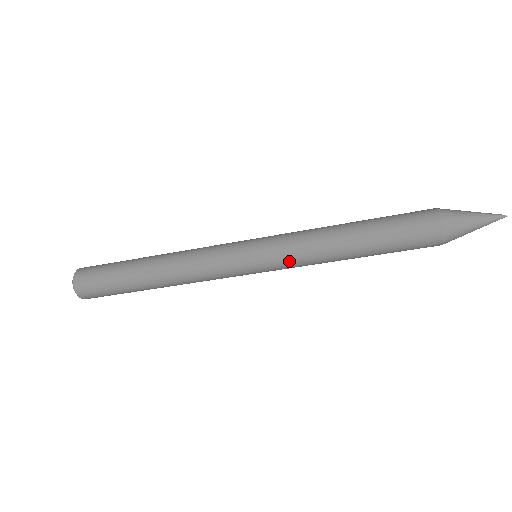
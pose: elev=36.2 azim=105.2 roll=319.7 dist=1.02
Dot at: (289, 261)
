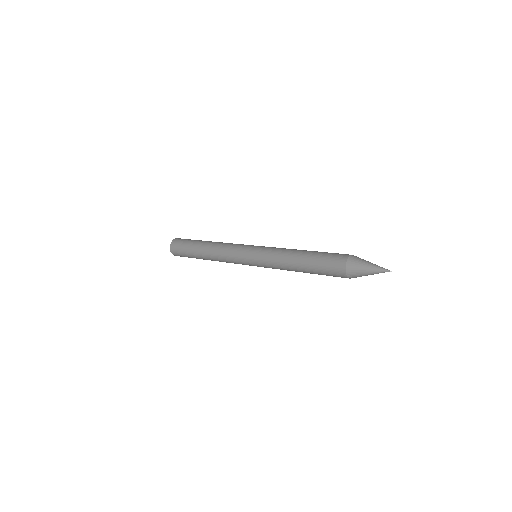
Dot at: occluded
